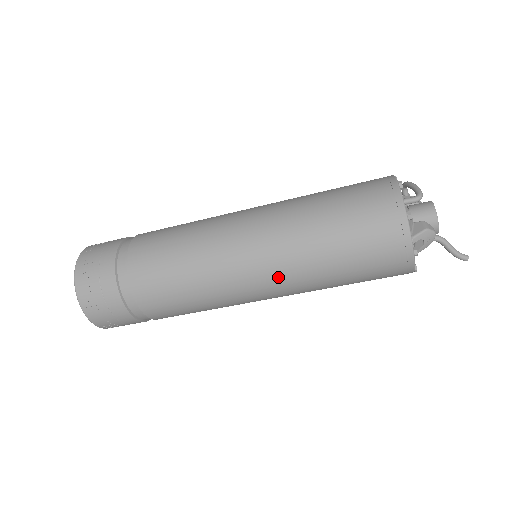
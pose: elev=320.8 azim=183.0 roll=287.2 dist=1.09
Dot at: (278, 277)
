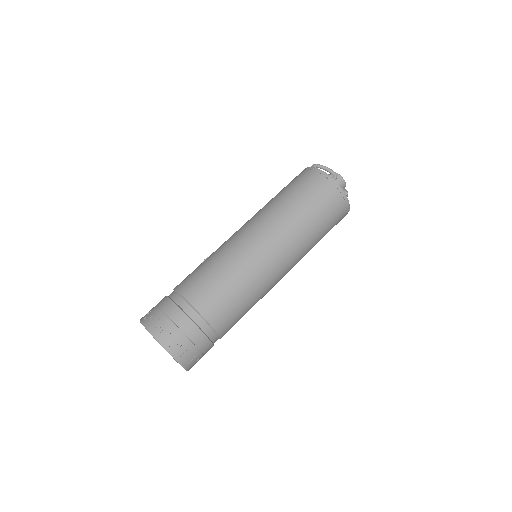
Dot at: (294, 265)
